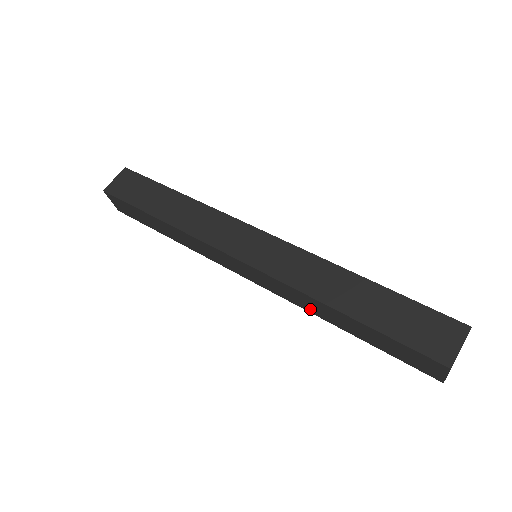
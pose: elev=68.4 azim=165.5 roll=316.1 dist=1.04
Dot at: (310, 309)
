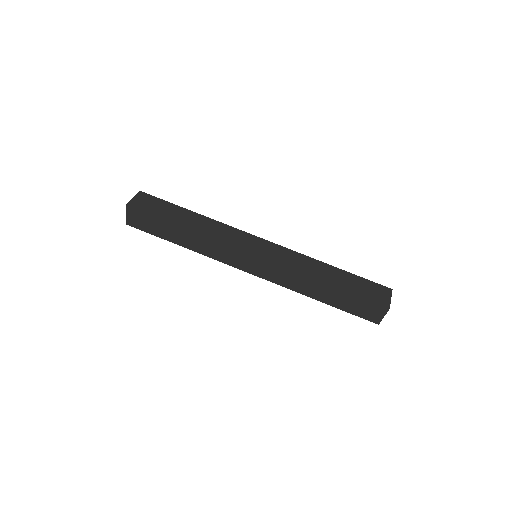
Dot at: (297, 288)
